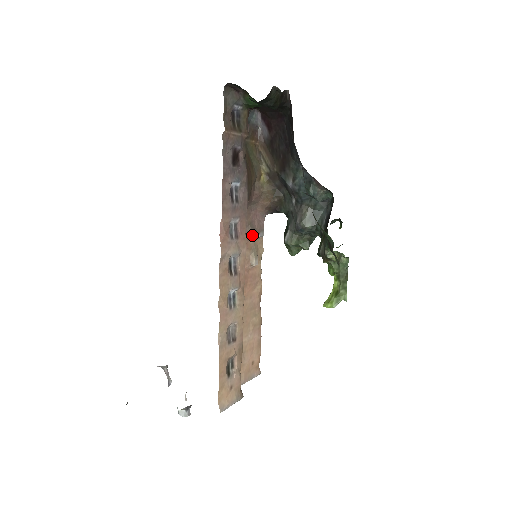
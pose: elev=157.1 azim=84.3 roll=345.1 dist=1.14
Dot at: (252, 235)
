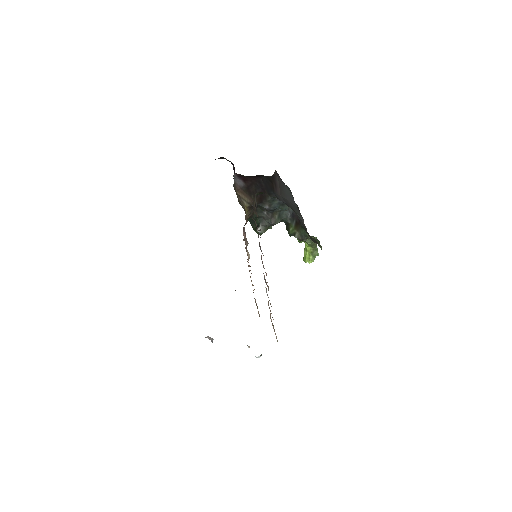
Dot at: occluded
